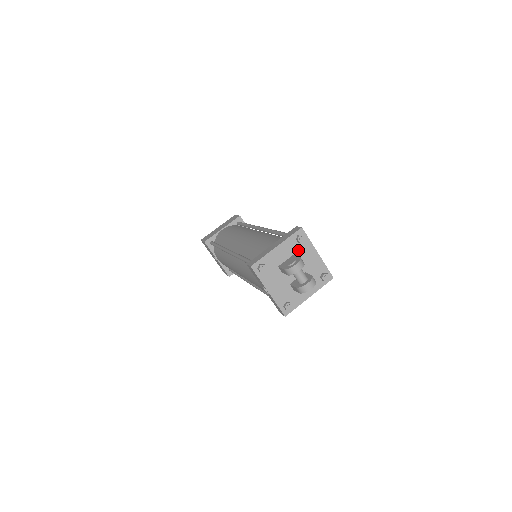
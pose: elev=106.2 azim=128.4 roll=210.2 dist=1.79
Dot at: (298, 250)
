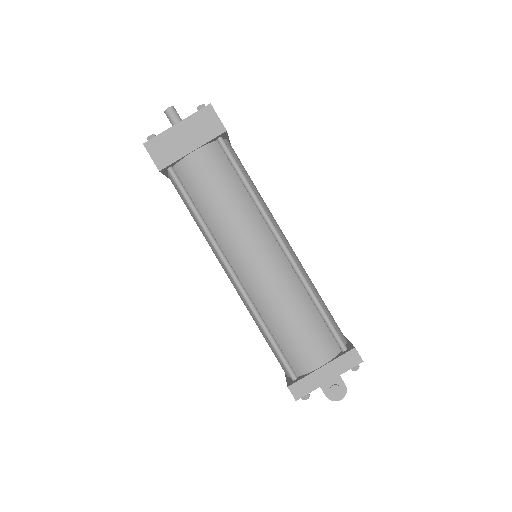
Dot at: occluded
